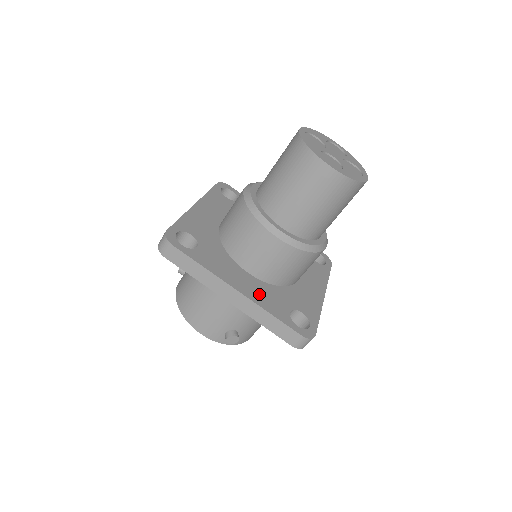
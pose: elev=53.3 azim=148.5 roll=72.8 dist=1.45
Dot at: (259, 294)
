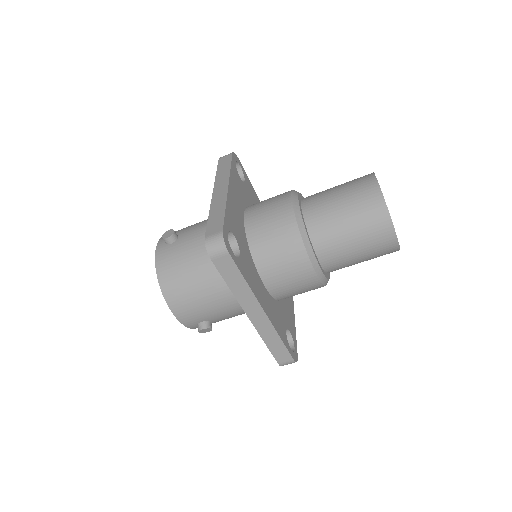
Dot at: (273, 313)
